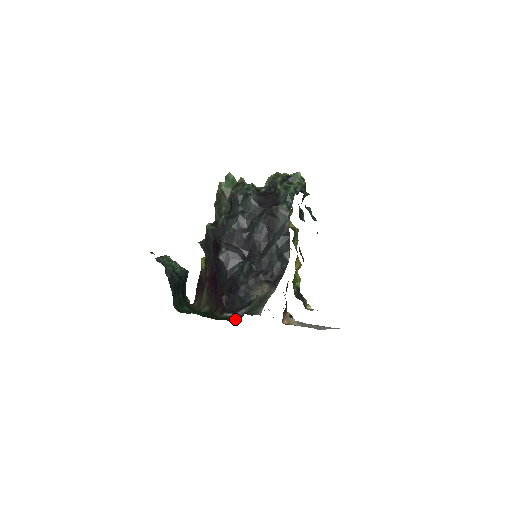
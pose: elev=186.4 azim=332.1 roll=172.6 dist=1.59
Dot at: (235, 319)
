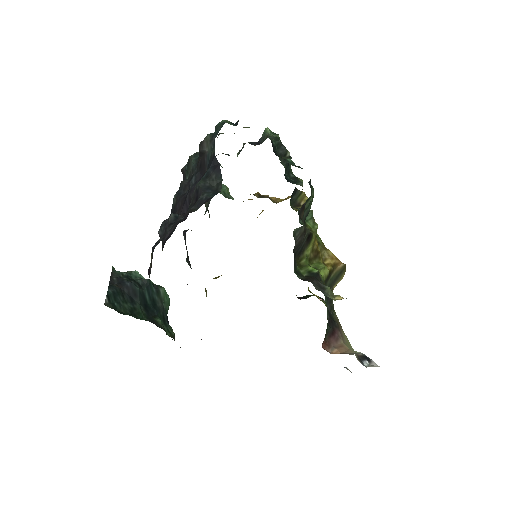
Dot at: occluded
